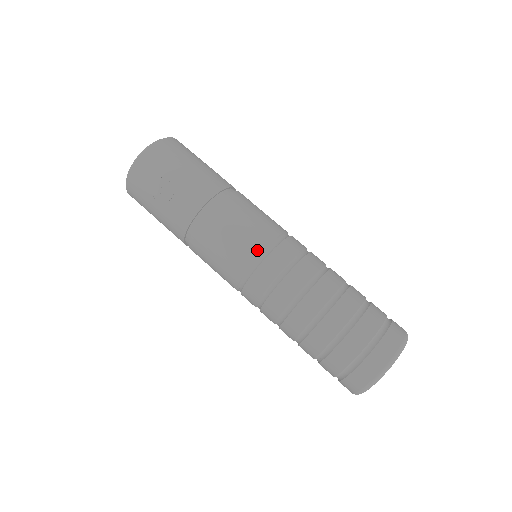
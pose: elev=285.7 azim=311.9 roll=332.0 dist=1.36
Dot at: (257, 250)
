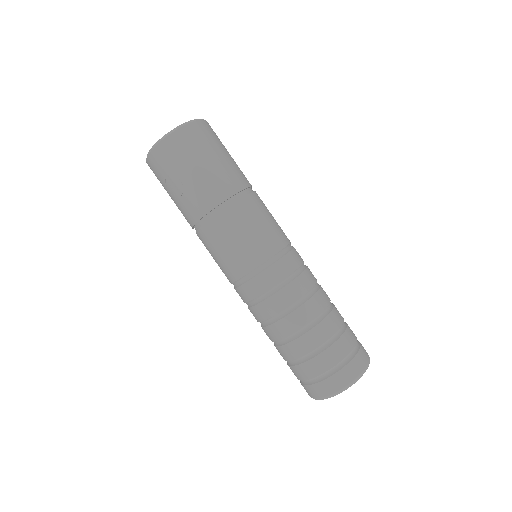
Dot at: (247, 269)
